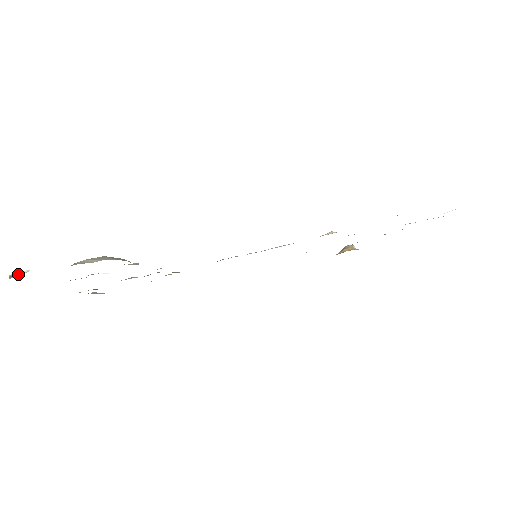
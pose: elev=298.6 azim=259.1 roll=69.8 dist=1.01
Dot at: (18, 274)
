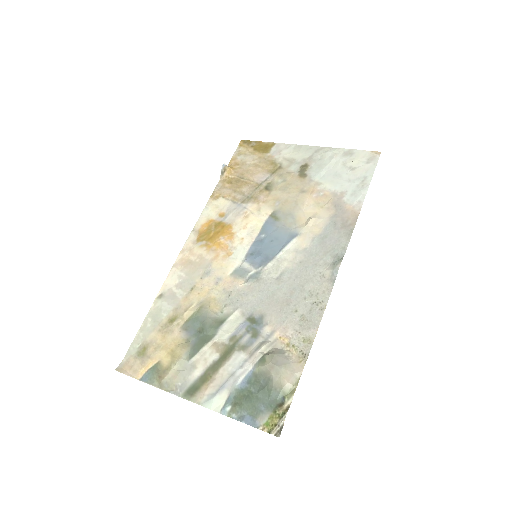
Dot at: (280, 429)
